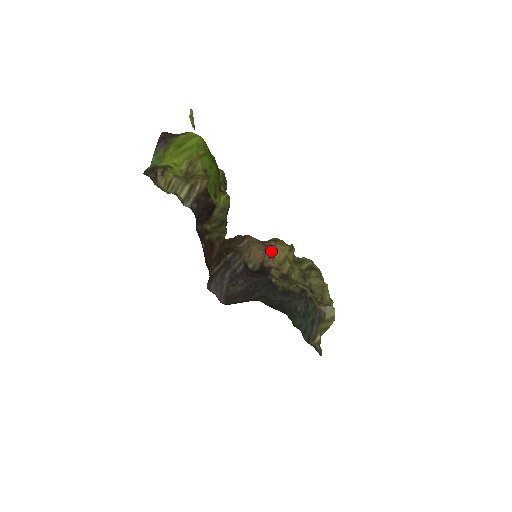
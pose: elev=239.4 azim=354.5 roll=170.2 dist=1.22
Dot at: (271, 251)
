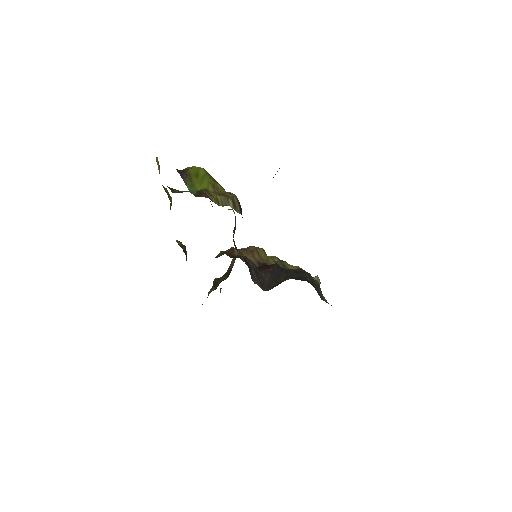
Dot at: (256, 253)
